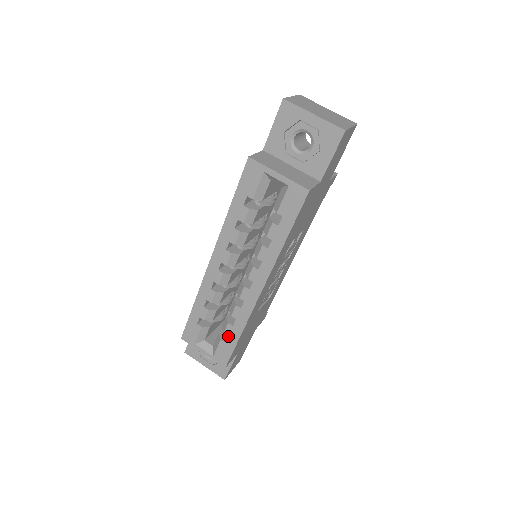
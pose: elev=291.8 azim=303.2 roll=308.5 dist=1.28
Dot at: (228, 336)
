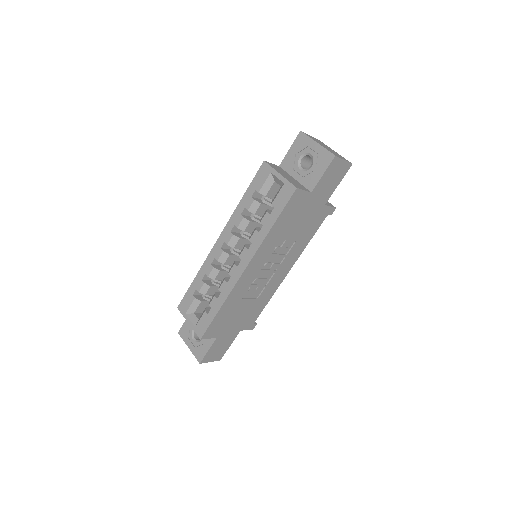
Dot at: (211, 308)
